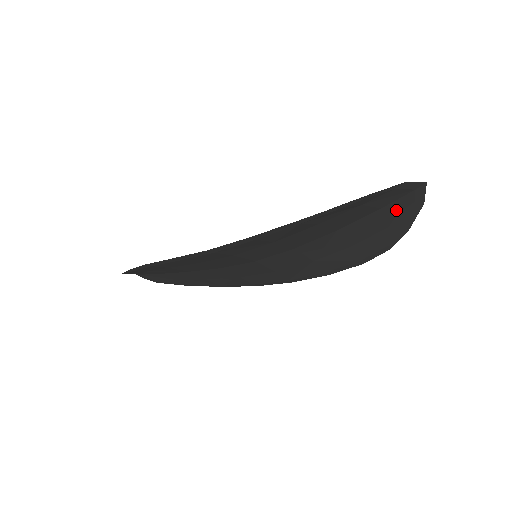
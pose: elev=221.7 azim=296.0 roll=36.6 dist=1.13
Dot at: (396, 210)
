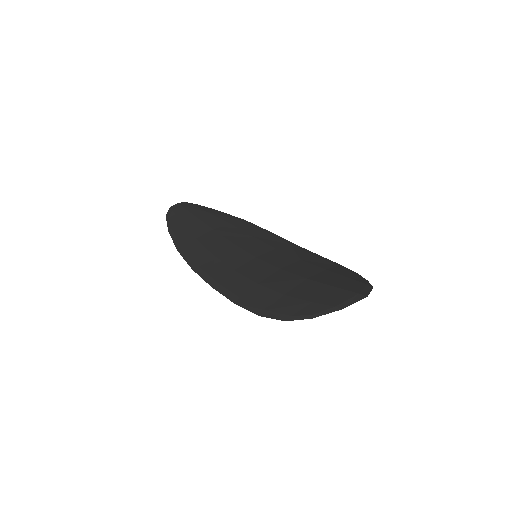
Dot at: (350, 287)
